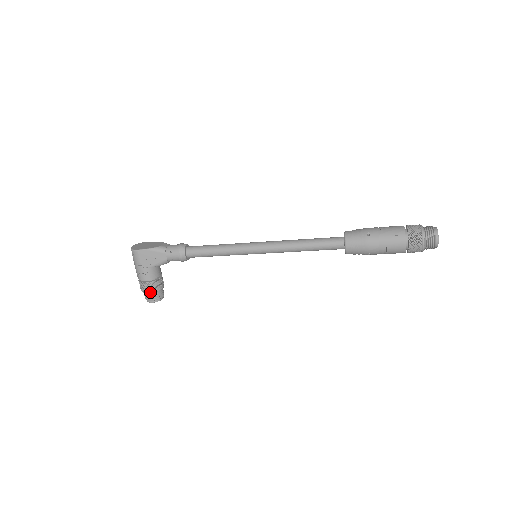
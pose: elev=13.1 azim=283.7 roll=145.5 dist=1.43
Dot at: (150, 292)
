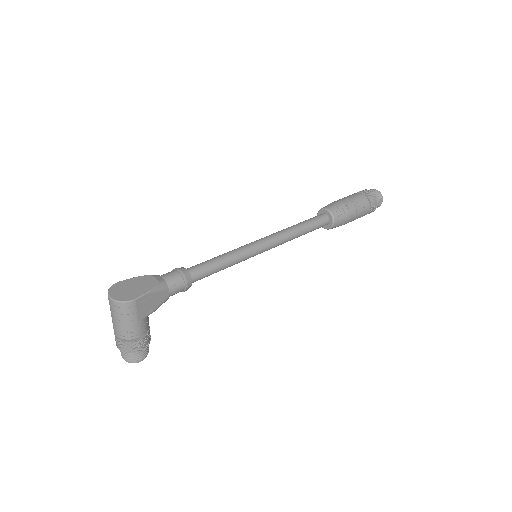
Dot at: (144, 349)
